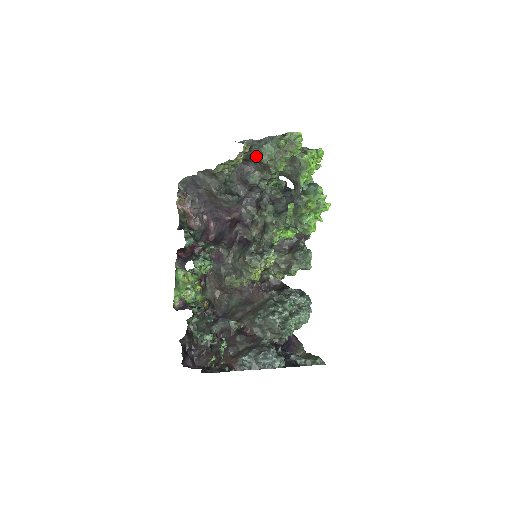
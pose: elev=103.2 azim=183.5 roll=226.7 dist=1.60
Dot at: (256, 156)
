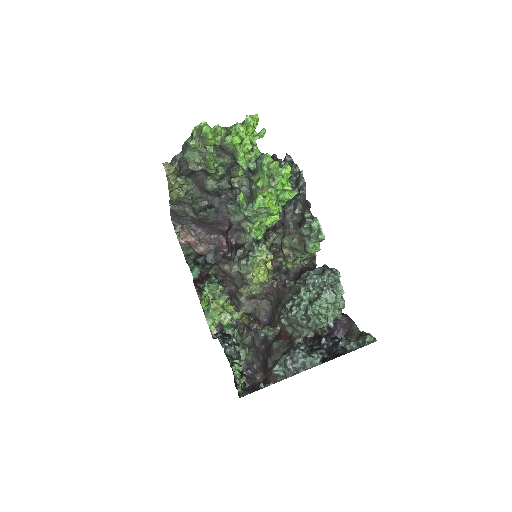
Dot at: occluded
